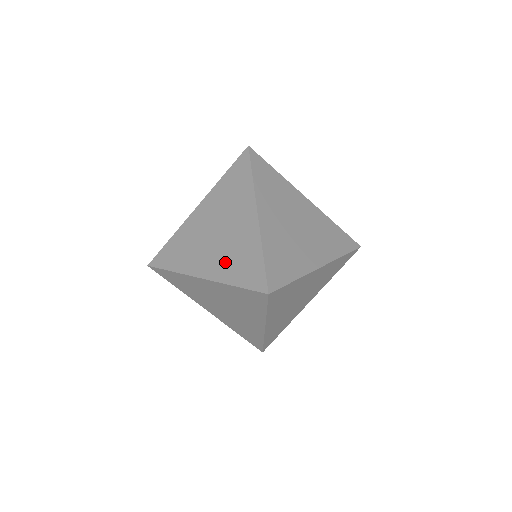
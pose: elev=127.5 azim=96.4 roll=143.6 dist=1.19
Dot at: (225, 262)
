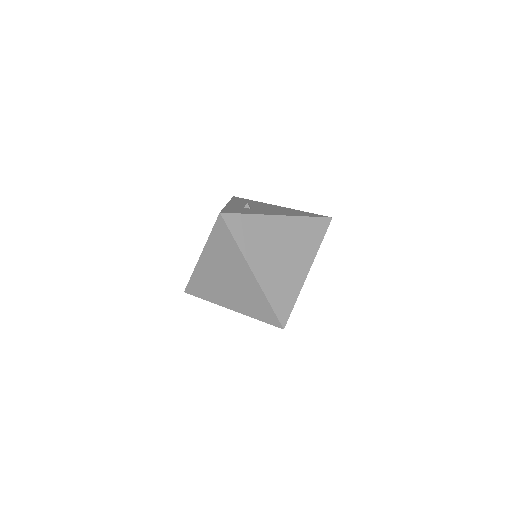
Dot at: (244, 303)
